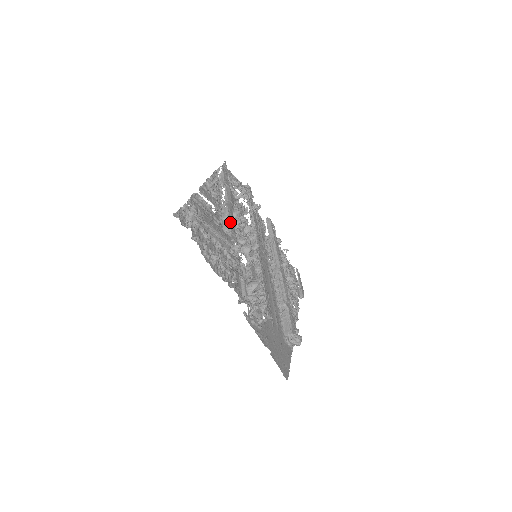
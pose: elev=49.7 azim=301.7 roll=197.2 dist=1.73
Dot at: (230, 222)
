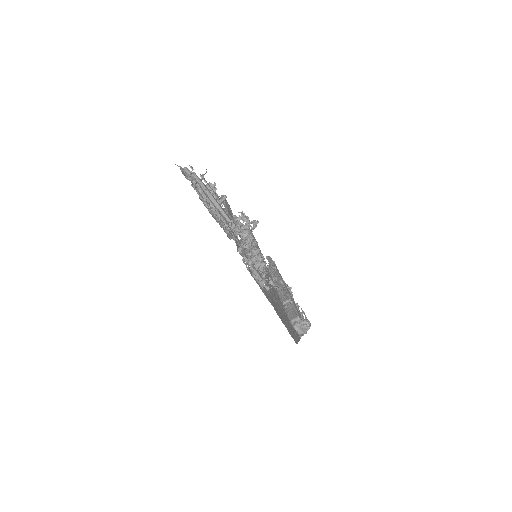
Dot at: (229, 214)
